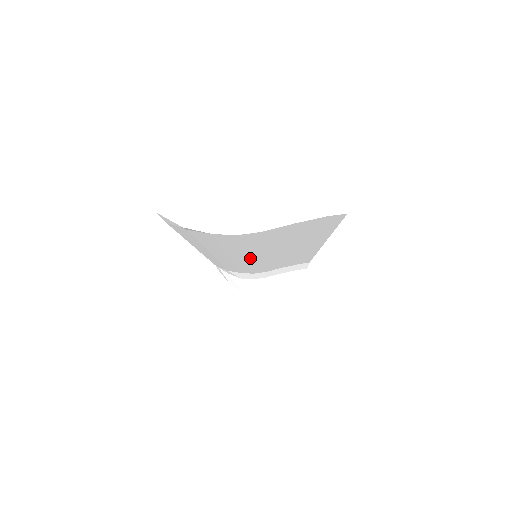
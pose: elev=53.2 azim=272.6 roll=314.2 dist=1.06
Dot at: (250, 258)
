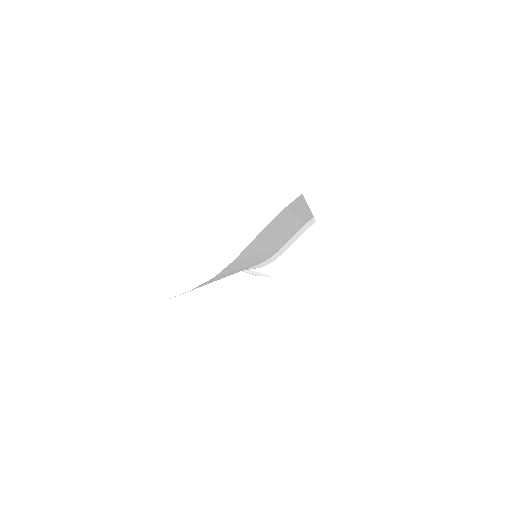
Dot at: (251, 263)
